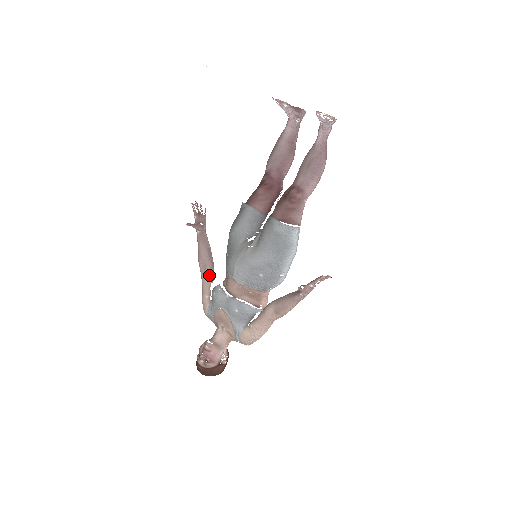
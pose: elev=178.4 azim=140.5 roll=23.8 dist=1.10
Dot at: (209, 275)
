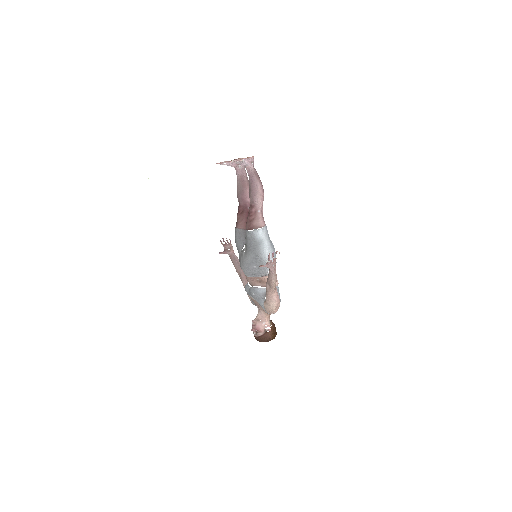
Dot at: (244, 279)
